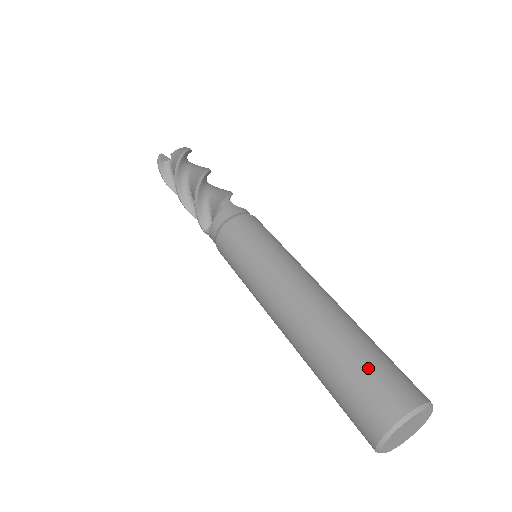
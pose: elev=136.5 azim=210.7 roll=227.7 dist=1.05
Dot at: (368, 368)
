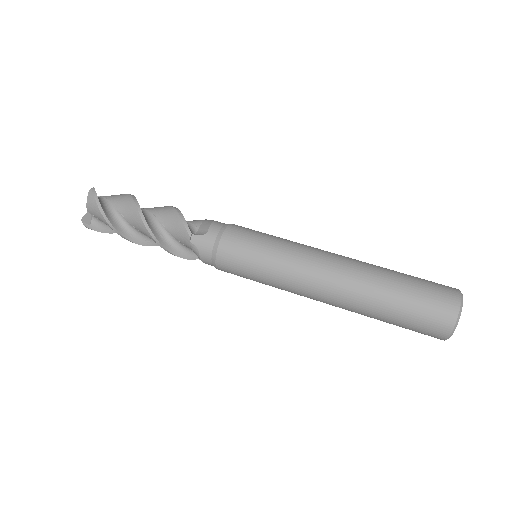
Dot at: (411, 313)
